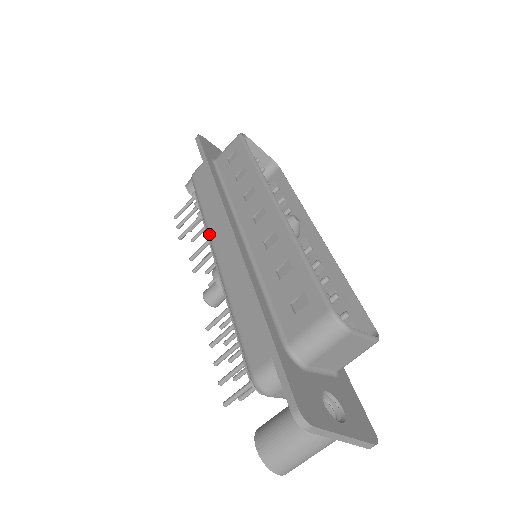
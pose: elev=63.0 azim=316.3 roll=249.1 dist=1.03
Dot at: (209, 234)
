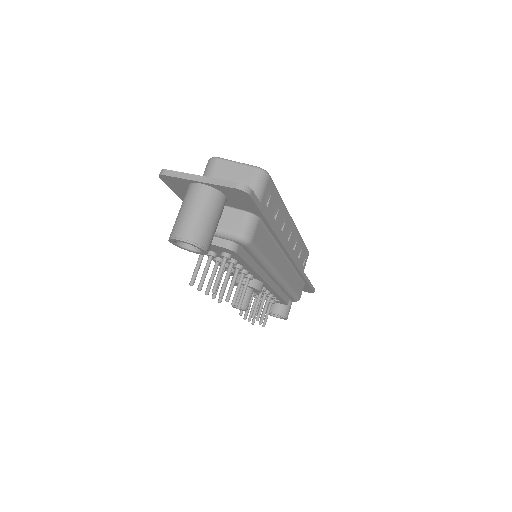
Dot at: occluded
